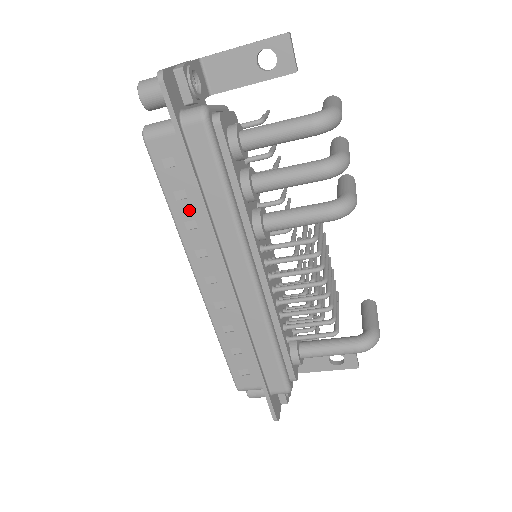
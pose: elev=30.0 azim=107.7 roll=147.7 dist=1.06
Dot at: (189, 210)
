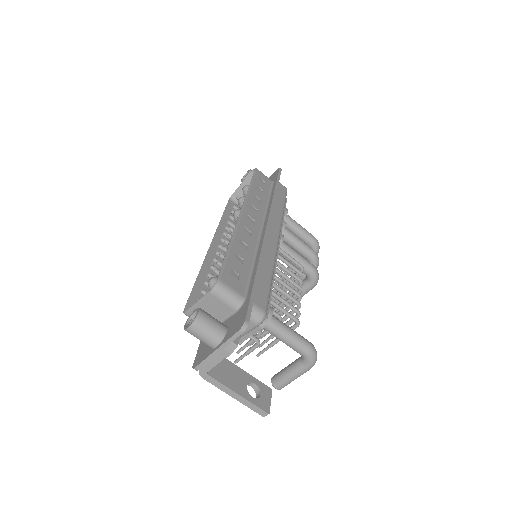
Dot at: (260, 195)
